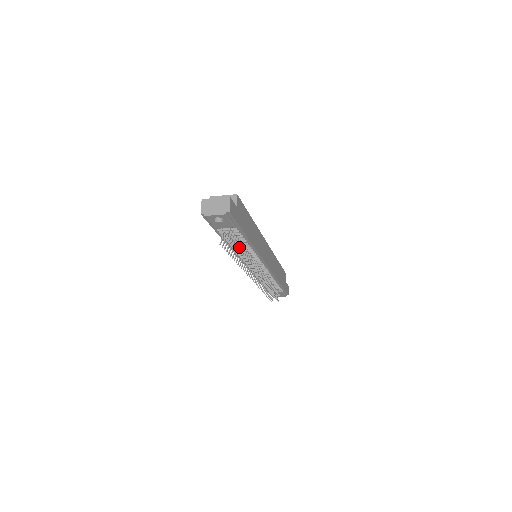
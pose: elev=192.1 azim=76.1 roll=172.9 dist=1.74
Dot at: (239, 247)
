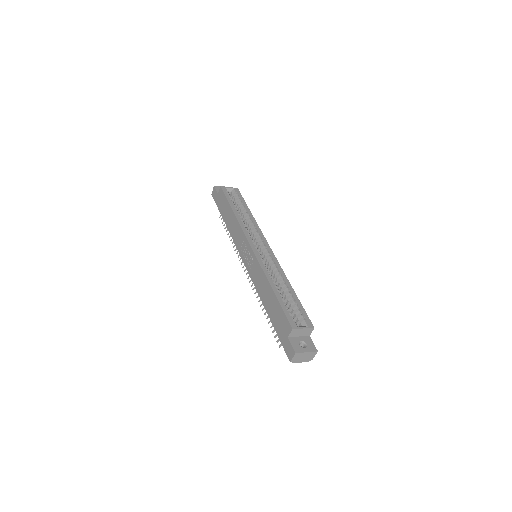
Dot at: occluded
